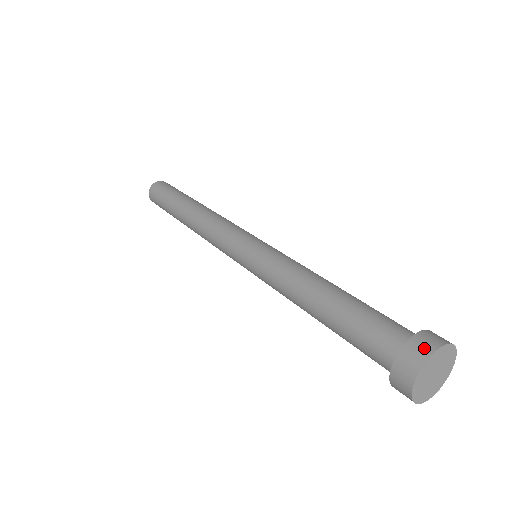
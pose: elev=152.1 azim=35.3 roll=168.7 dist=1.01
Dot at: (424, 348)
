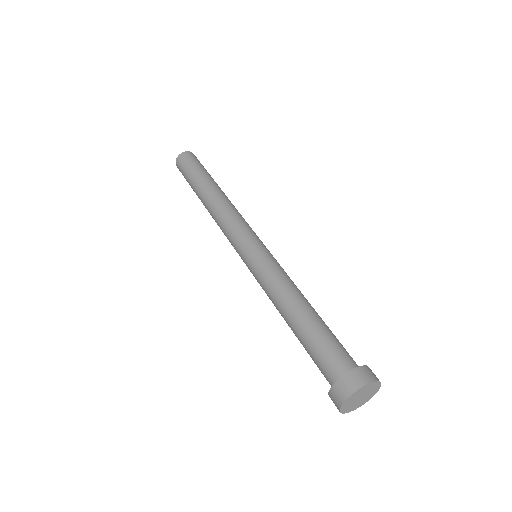
Dot at: (338, 398)
